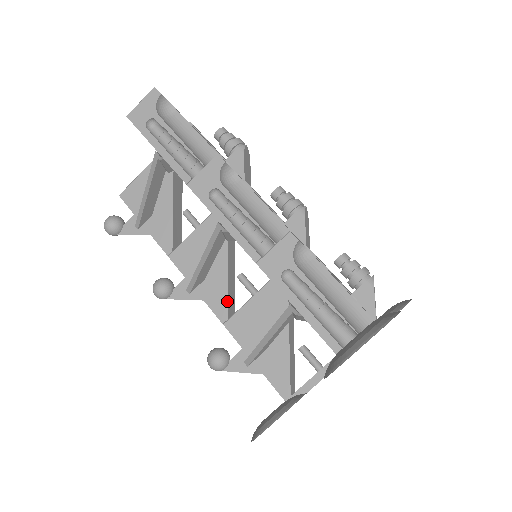
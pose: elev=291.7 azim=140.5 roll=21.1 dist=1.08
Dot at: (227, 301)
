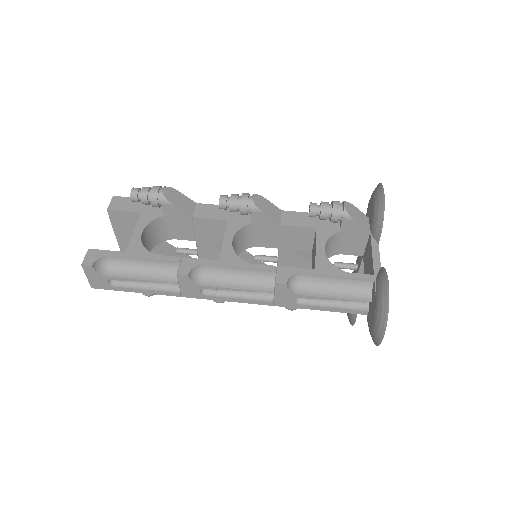
Dot at: occluded
